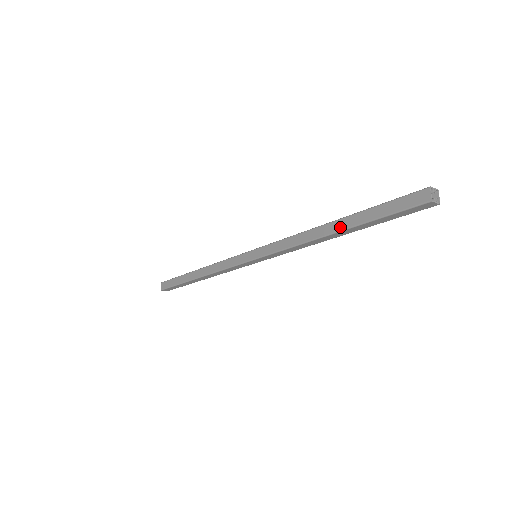
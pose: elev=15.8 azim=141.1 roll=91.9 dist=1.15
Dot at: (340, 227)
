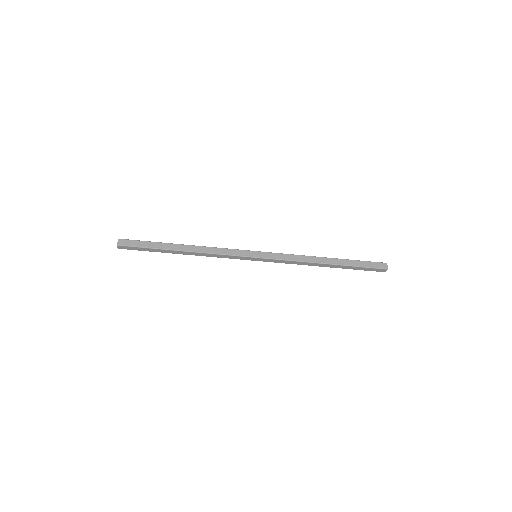
Dot at: (335, 262)
